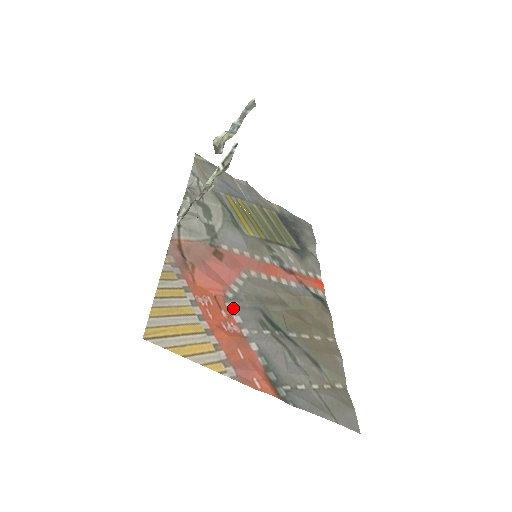
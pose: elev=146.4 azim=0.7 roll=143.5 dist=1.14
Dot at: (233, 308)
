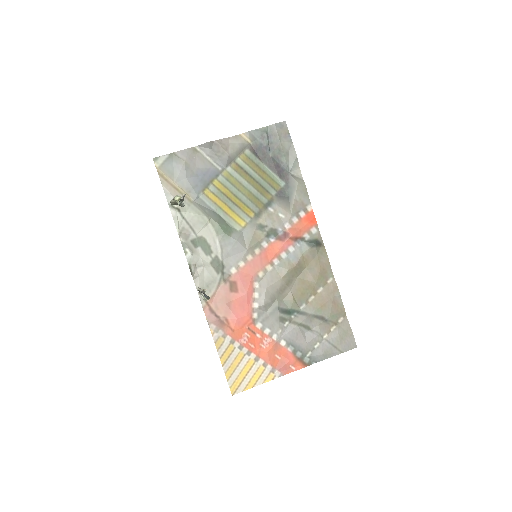
Dot at: (261, 325)
